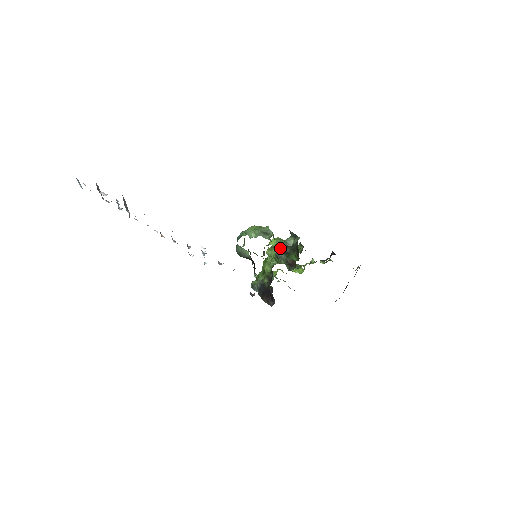
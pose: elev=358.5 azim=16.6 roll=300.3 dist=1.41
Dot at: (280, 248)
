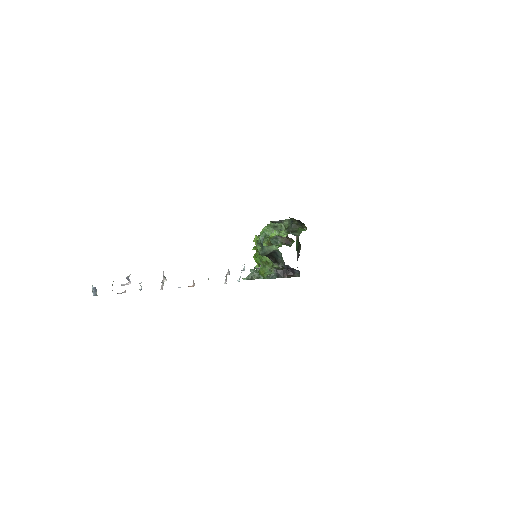
Dot at: (282, 233)
